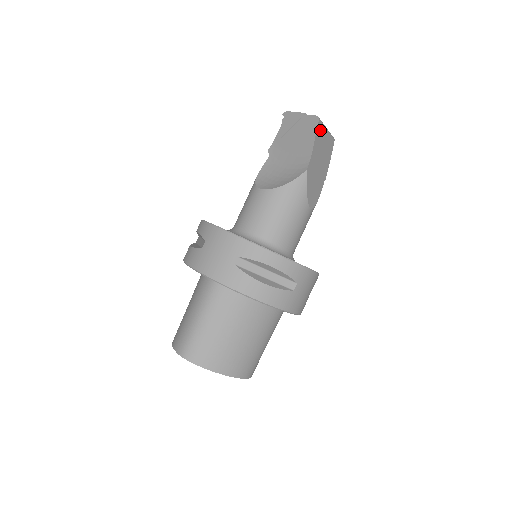
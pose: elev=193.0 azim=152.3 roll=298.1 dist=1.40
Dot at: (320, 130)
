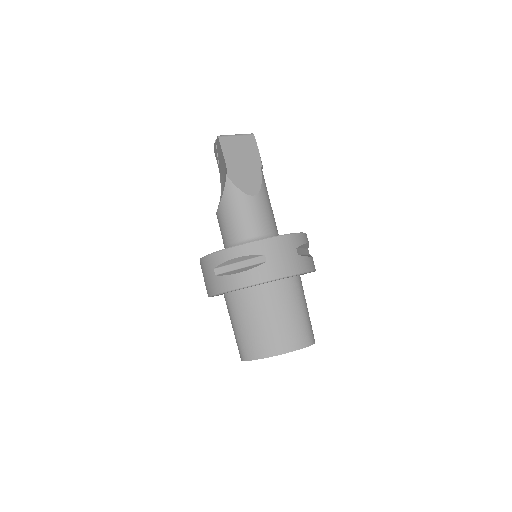
Dot at: (226, 142)
